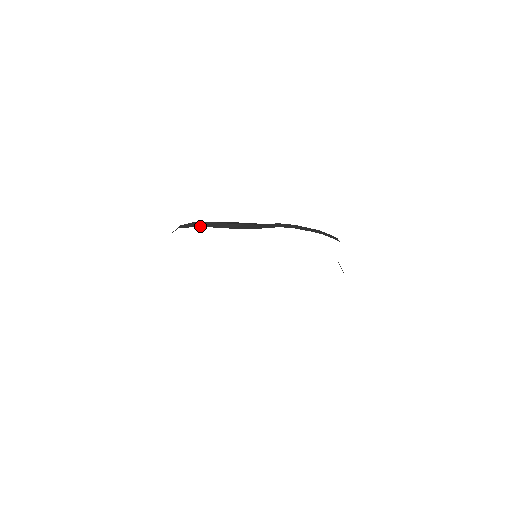
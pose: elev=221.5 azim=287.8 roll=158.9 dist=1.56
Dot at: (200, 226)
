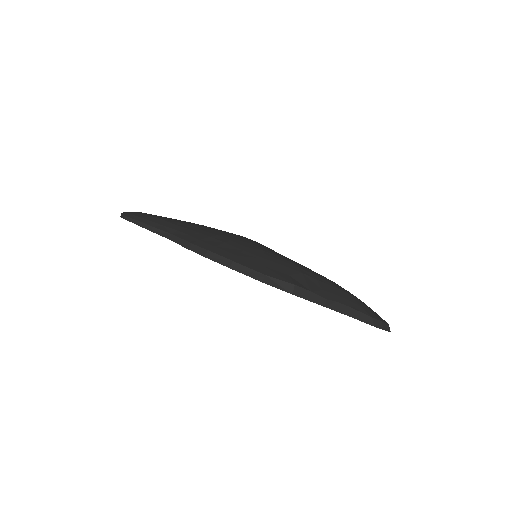
Dot at: (296, 294)
